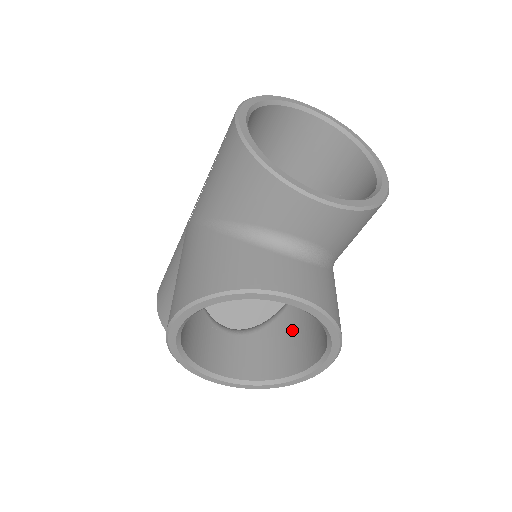
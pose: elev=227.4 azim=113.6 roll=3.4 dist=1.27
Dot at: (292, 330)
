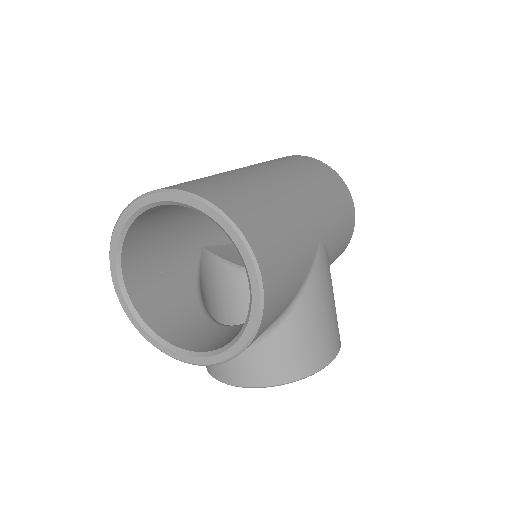
Dot at: occluded
